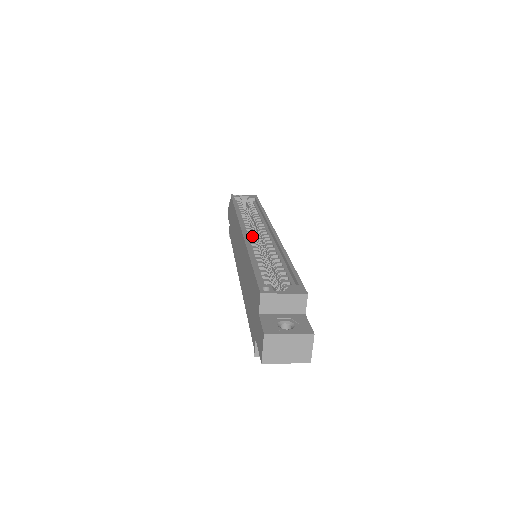
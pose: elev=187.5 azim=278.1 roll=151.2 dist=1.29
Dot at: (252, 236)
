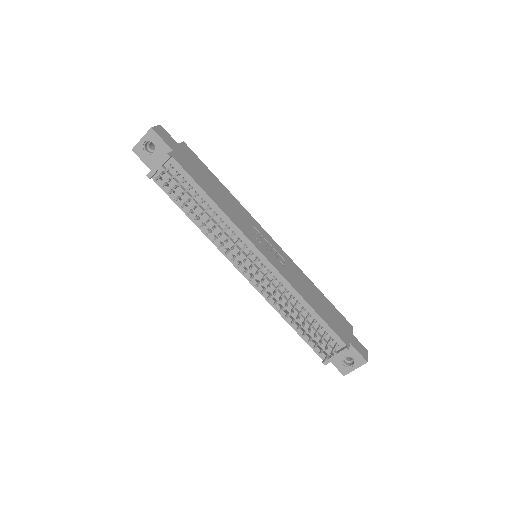
Dot at: occluded
